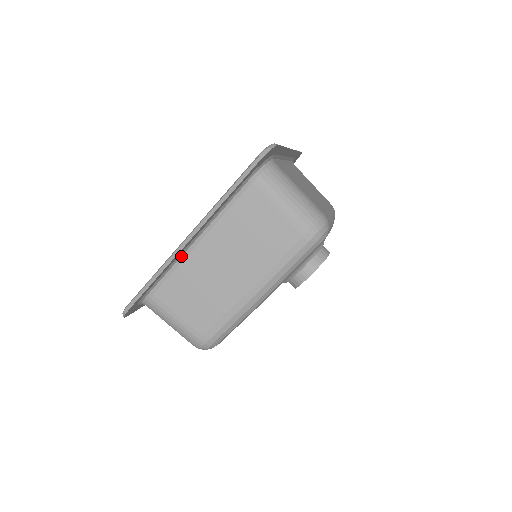
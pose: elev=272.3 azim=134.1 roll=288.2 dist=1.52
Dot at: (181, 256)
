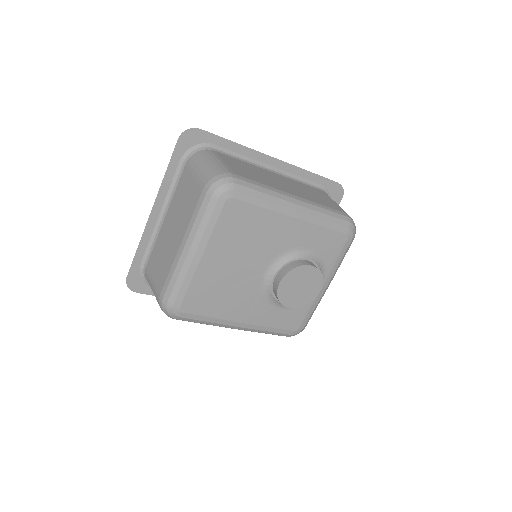
Dot at: (254, 163)
